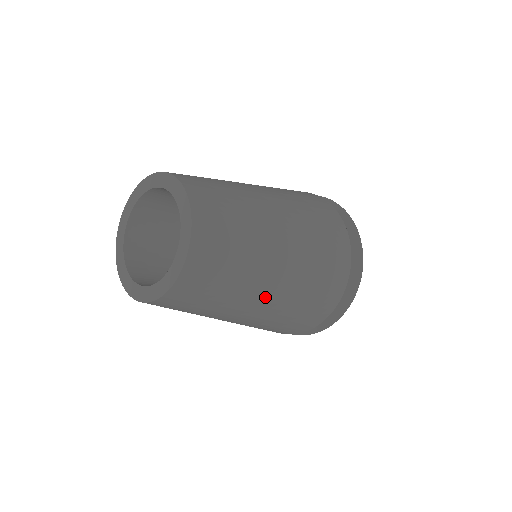
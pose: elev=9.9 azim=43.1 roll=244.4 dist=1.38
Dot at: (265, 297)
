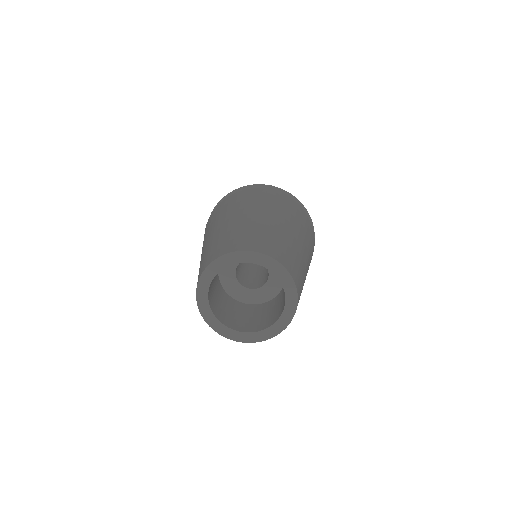
Dot at: occluded
